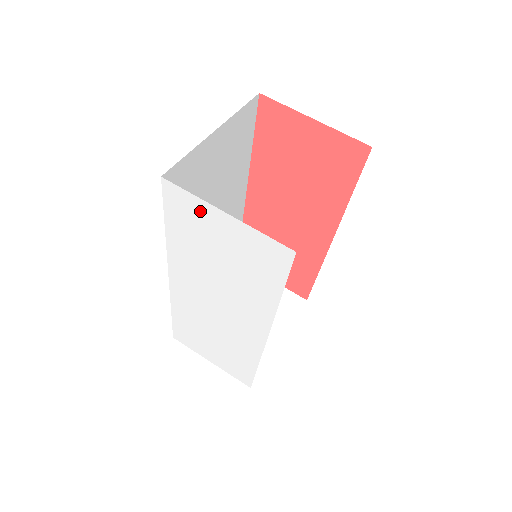
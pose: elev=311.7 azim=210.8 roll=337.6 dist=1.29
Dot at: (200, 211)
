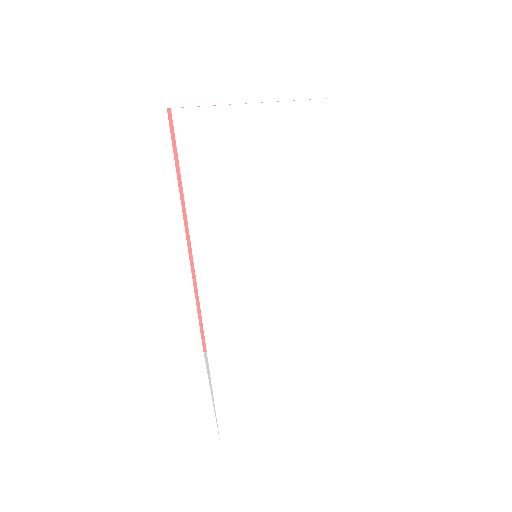
Dot at: (230, 127)
